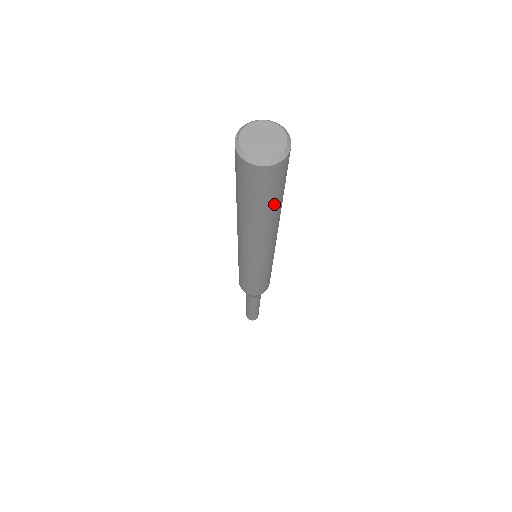
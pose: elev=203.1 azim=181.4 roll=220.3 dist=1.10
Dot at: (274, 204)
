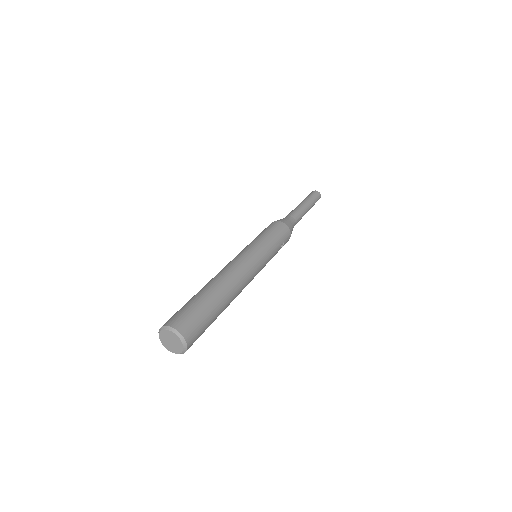
Dot at: occluded
